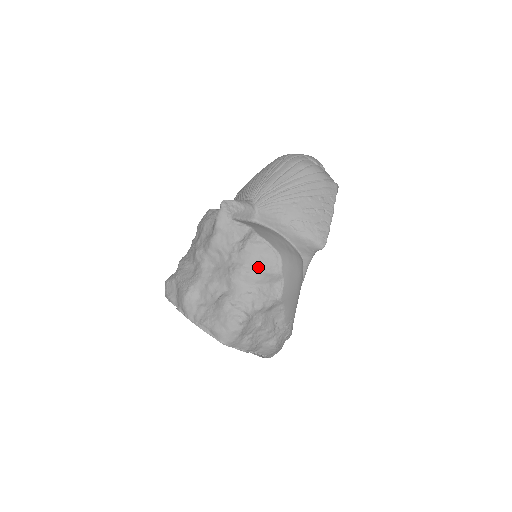
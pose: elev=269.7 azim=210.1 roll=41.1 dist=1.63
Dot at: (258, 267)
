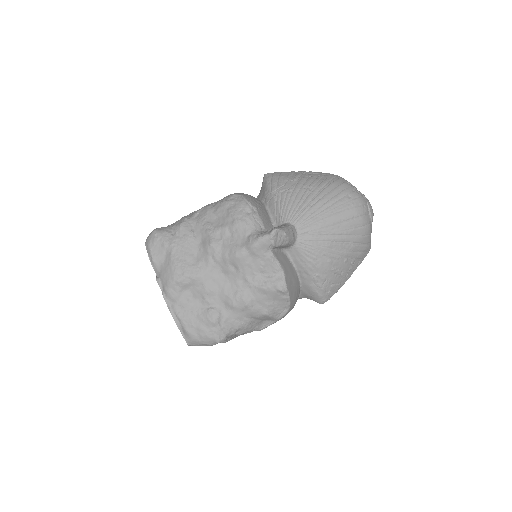
Dot at: (265, 309)
